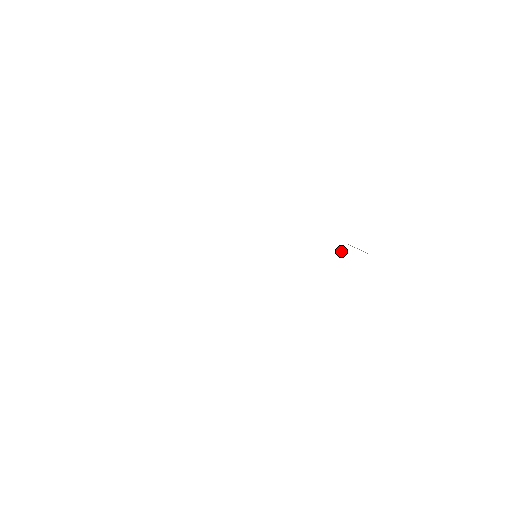
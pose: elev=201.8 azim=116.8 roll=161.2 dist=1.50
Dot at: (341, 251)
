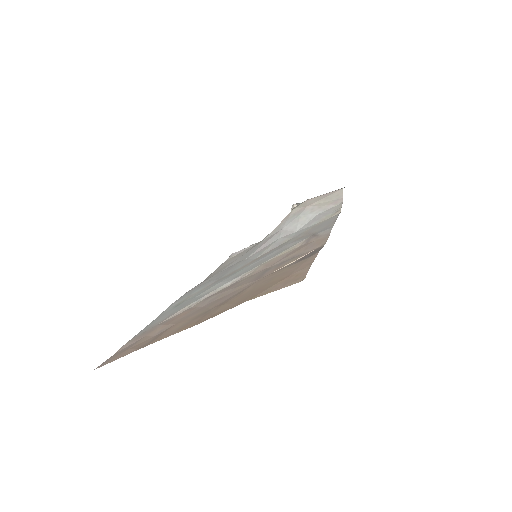
Dot at: occluded
